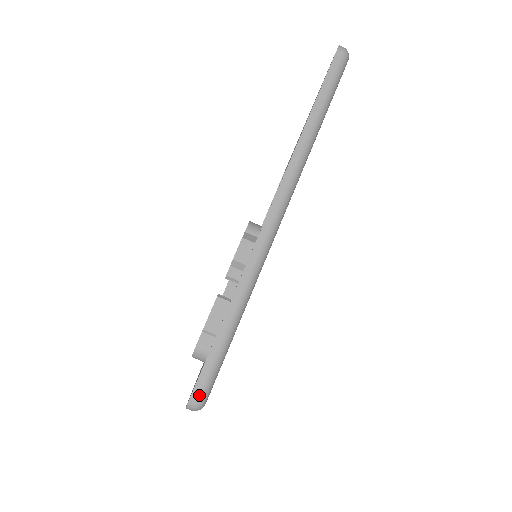
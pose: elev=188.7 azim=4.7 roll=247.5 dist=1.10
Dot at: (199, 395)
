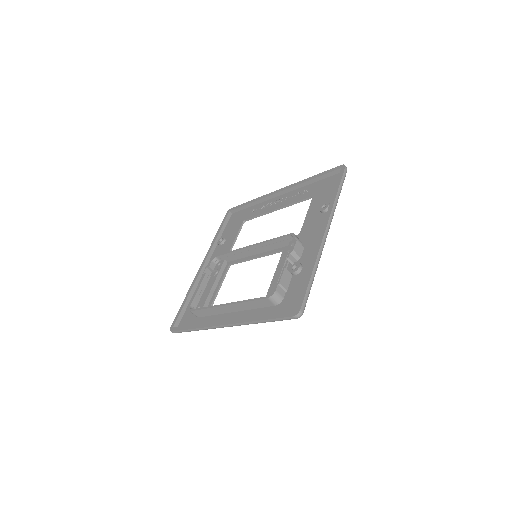
Dot at: (303, 309)
